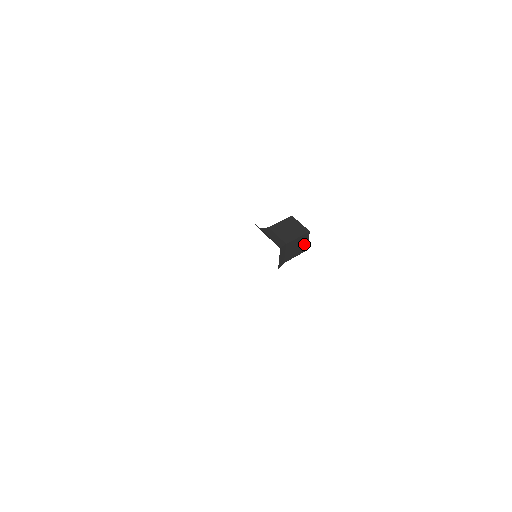
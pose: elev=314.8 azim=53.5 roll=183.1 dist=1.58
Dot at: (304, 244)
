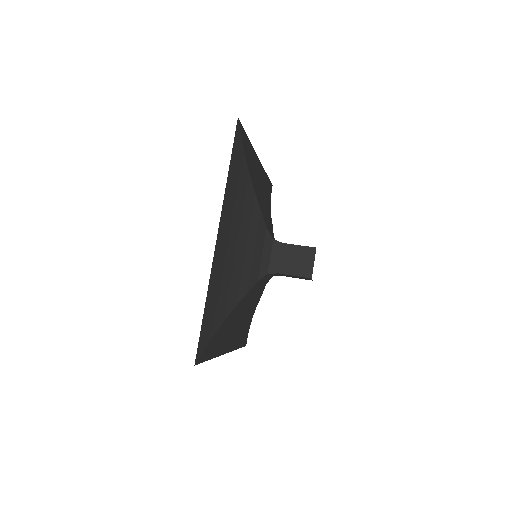
Dot at: (308, 264)
